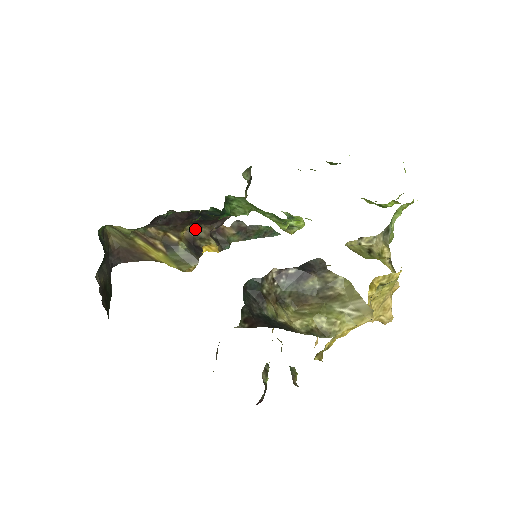
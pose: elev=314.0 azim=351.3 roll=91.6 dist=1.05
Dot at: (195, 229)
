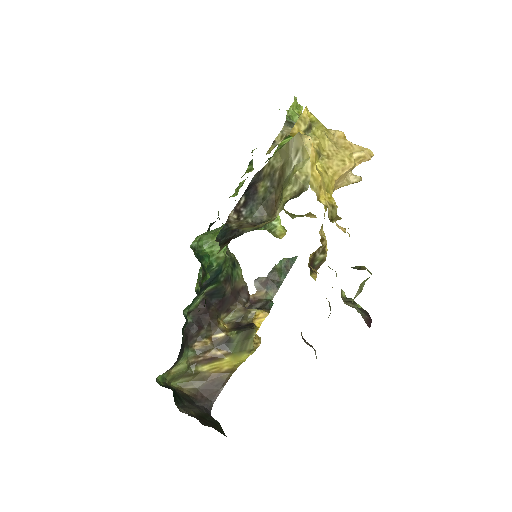
Dot at: (231, 316)
